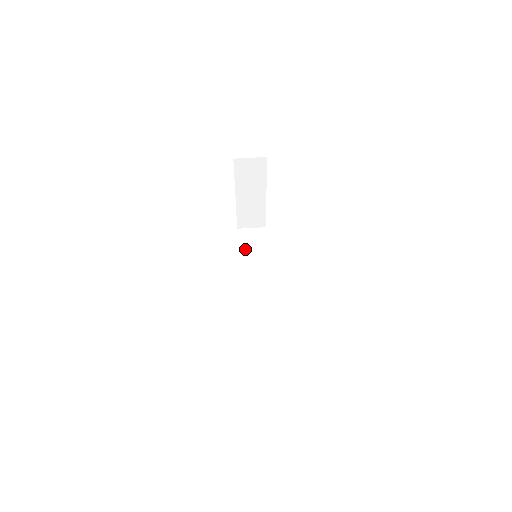
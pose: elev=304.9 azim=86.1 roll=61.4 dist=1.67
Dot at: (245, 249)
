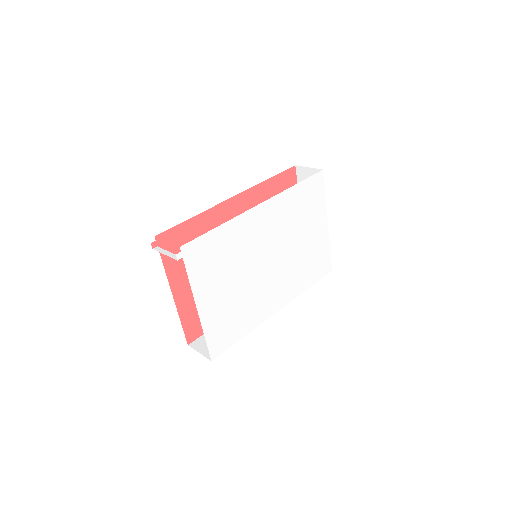
Dot at: occluded
